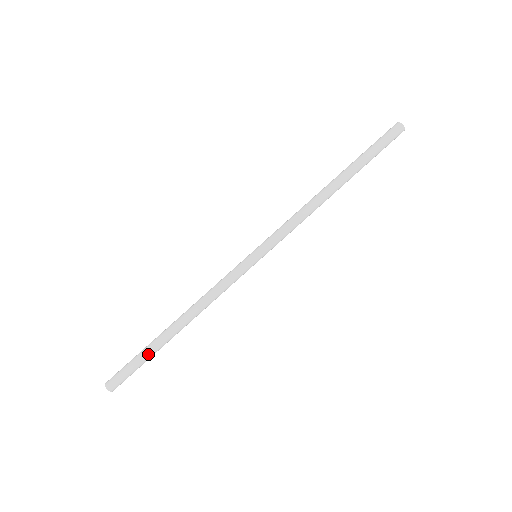
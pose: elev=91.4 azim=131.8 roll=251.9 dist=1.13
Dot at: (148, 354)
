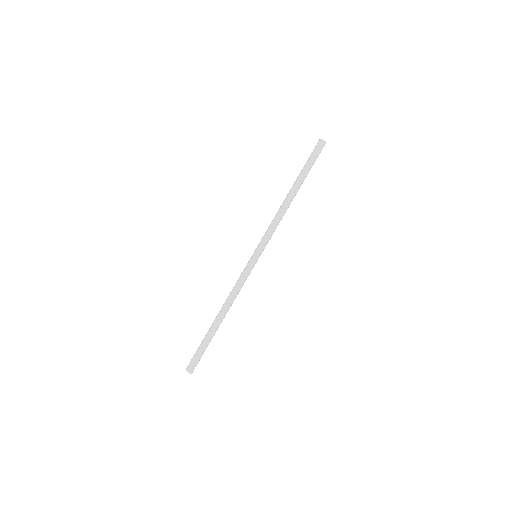
Dot at: (206, 341)
